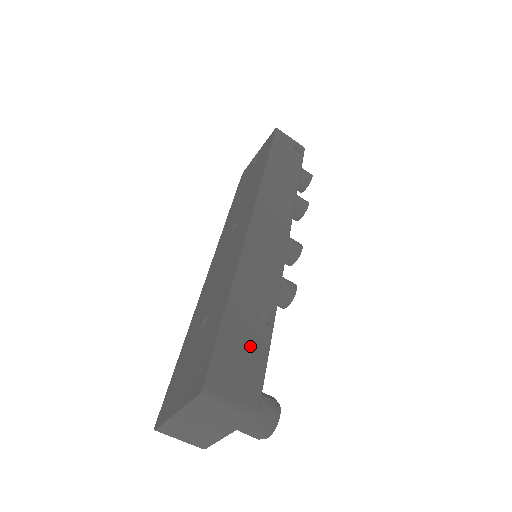
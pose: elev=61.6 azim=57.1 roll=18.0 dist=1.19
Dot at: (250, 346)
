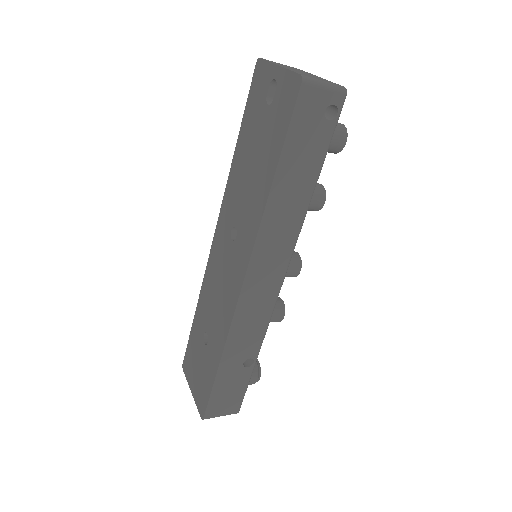
Dot at: (235, 385)
